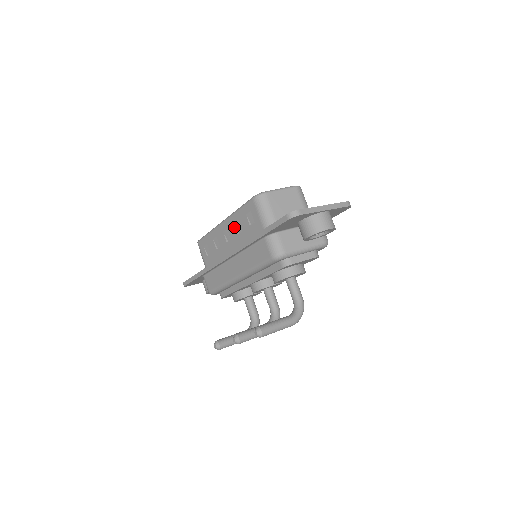
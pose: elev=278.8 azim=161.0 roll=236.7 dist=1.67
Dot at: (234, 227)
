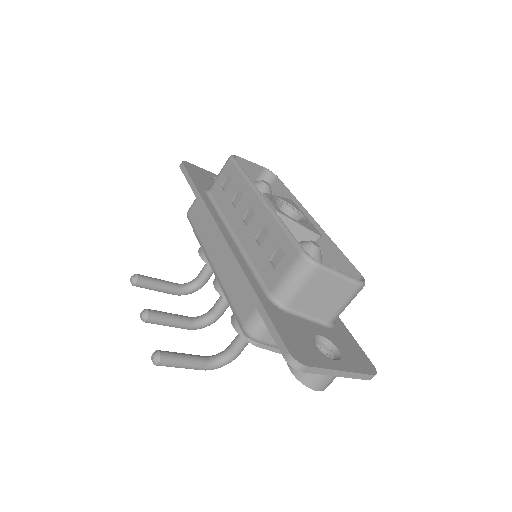
Dot at: (260, 227)
